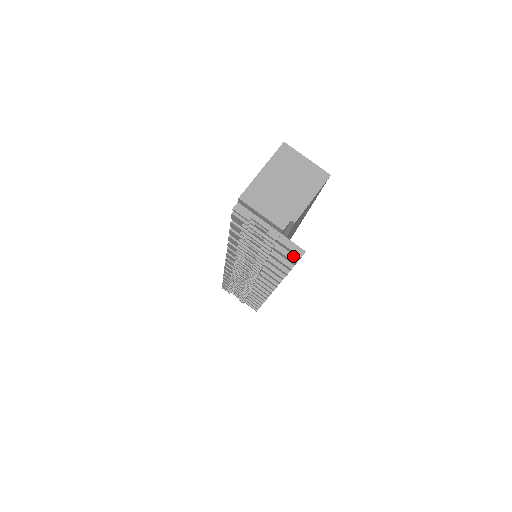
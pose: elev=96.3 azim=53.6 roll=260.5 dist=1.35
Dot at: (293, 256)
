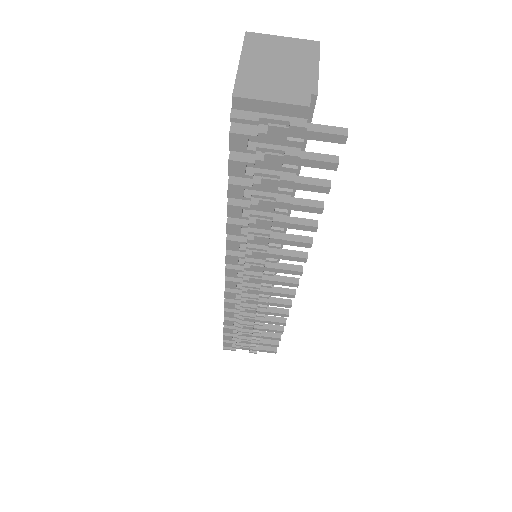
Dot at: (329, 157)
